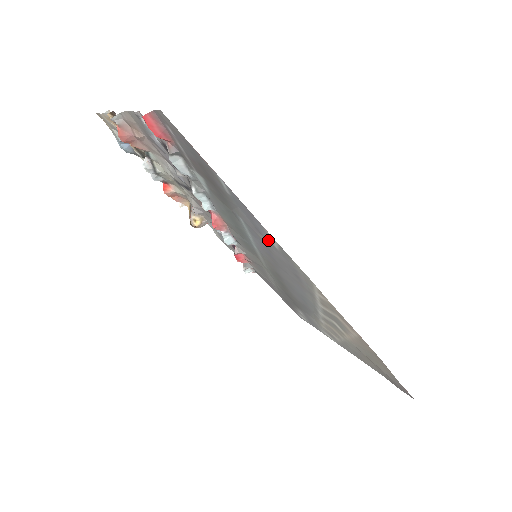
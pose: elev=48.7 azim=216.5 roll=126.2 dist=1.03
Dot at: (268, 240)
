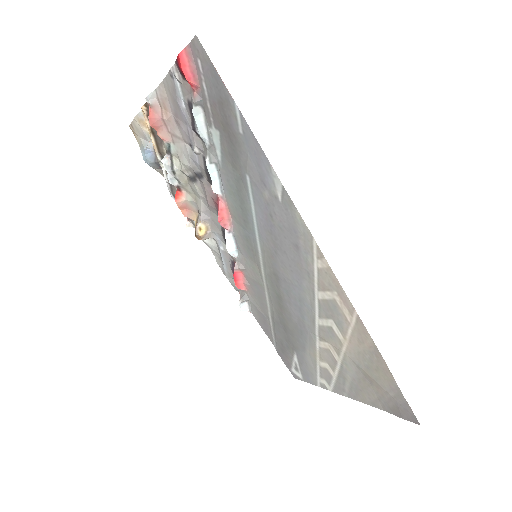
Dot at: (272, 191)
